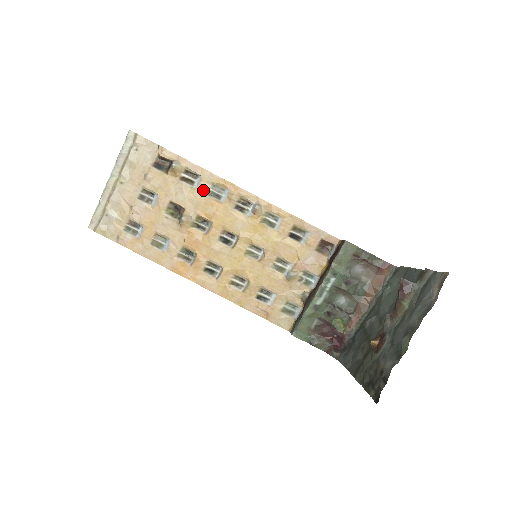
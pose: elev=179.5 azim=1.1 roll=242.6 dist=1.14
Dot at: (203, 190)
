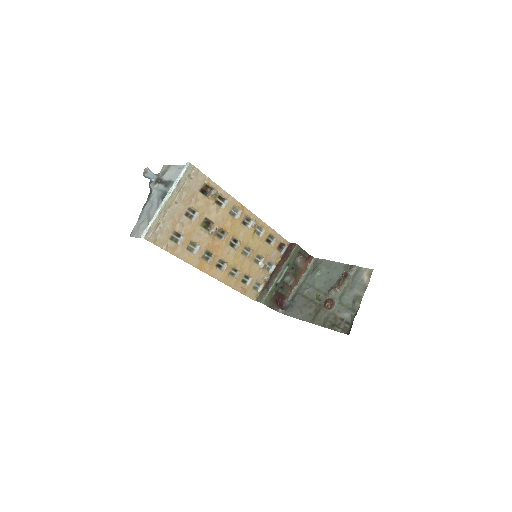
Dot at: (227, 210)
